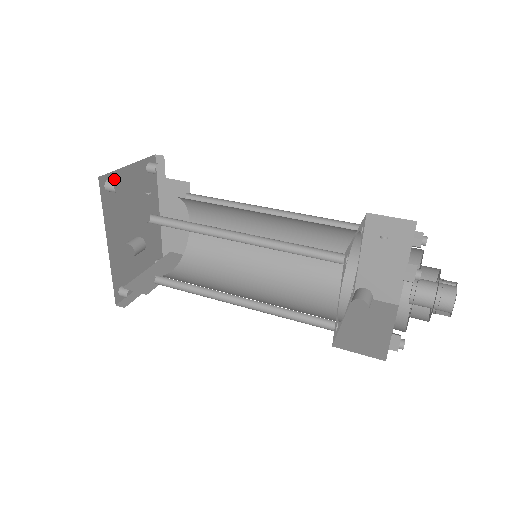
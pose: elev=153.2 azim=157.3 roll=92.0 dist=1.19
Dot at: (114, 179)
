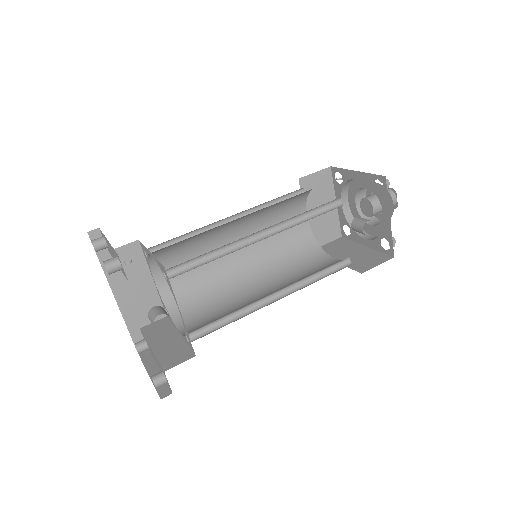
Dot at: occluded
